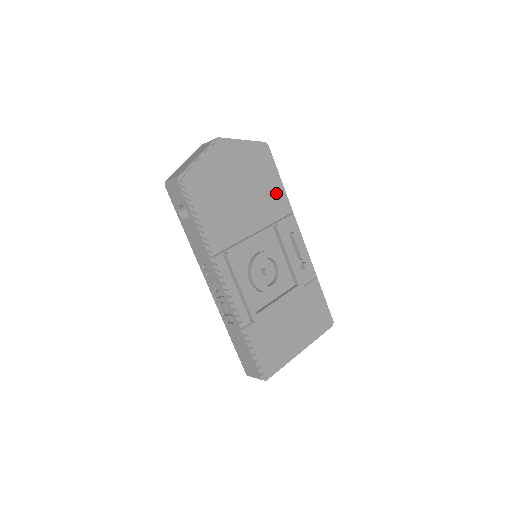
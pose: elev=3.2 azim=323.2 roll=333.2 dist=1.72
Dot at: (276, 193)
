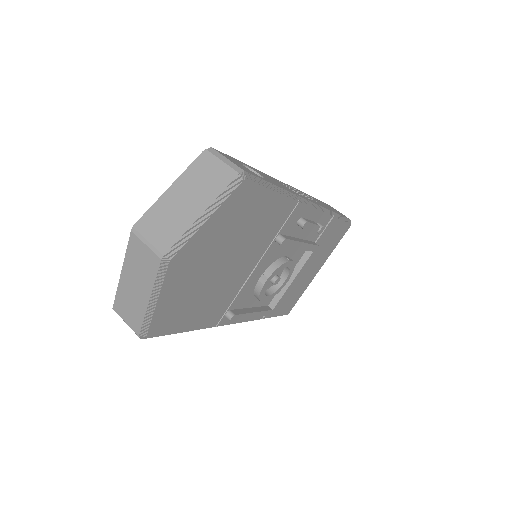
Dot at: (272, 211)
